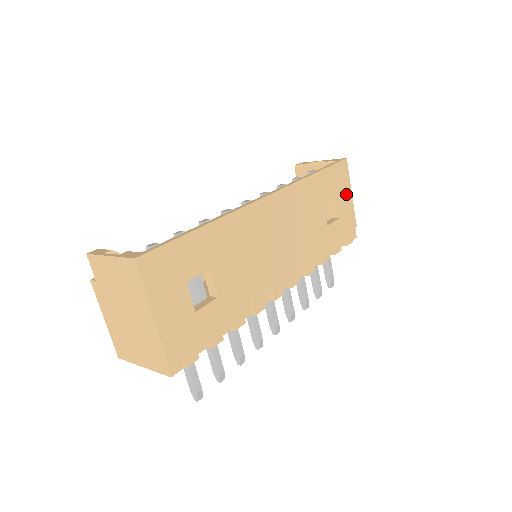
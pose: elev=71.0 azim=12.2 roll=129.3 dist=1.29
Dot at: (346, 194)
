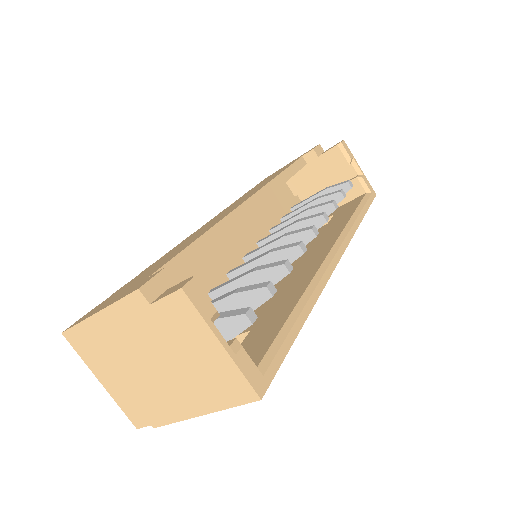
Dot at: occluded
